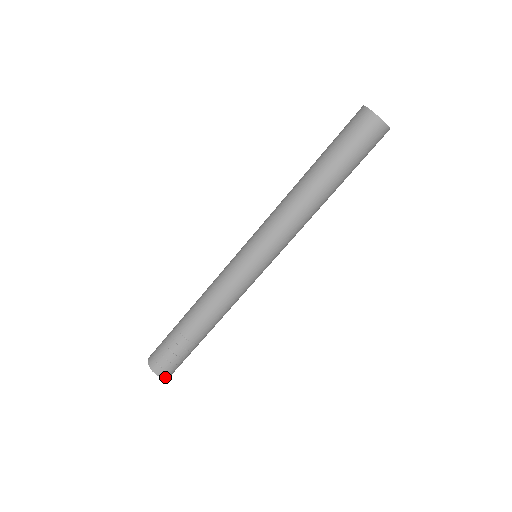
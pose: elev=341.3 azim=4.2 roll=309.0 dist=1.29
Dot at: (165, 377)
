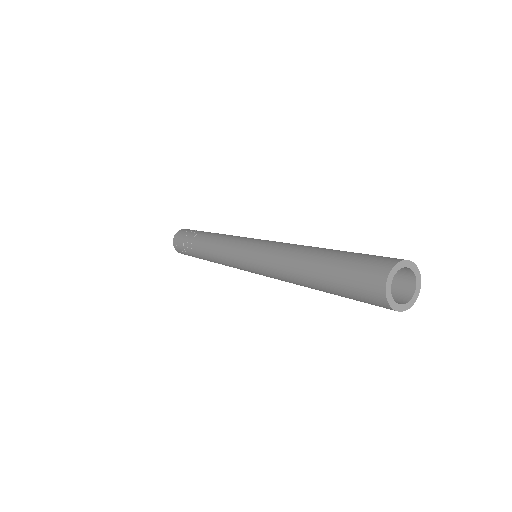
Dot at: (177, 251)
